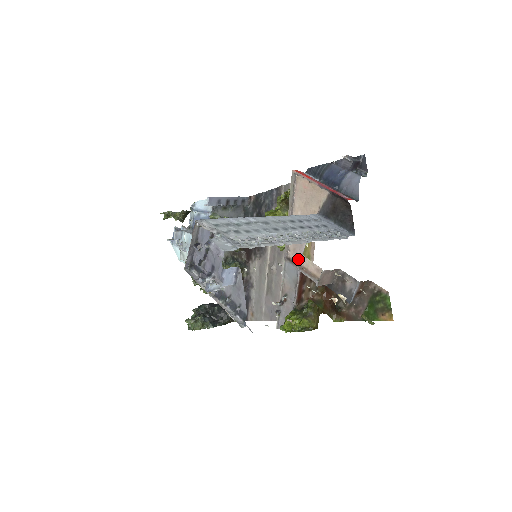
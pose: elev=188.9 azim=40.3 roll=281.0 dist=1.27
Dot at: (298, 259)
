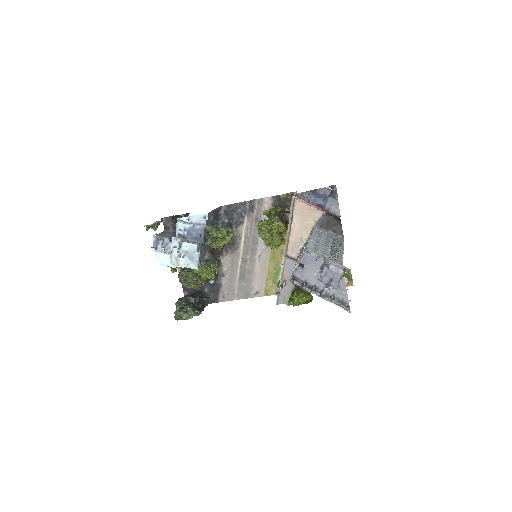
Dot at: (296, 256)
